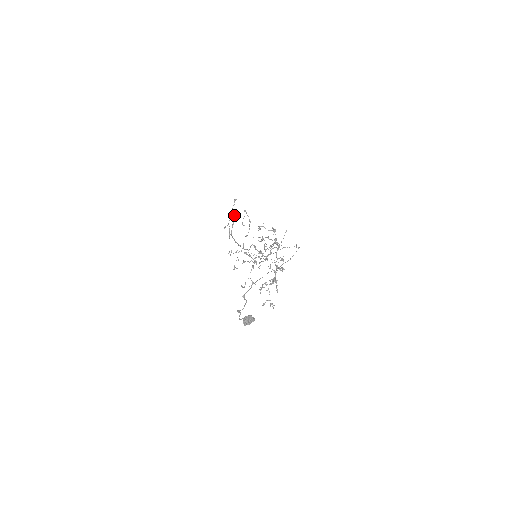
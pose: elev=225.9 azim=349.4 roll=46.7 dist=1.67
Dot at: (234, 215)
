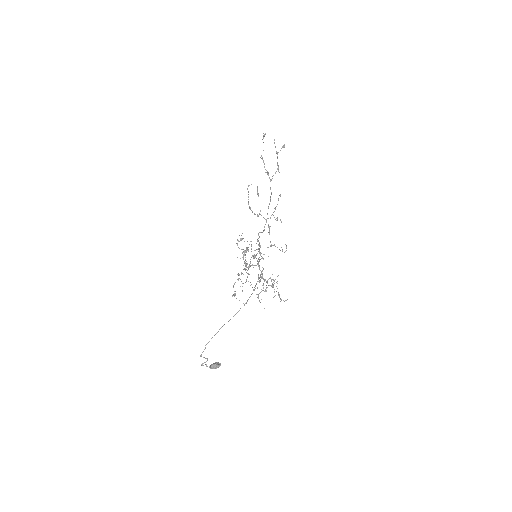
Dot at: occluded
